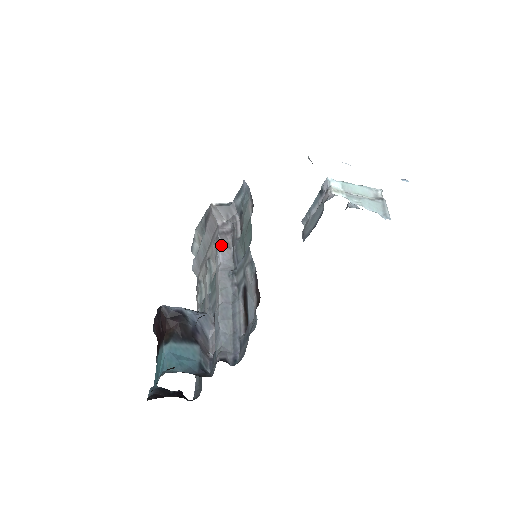
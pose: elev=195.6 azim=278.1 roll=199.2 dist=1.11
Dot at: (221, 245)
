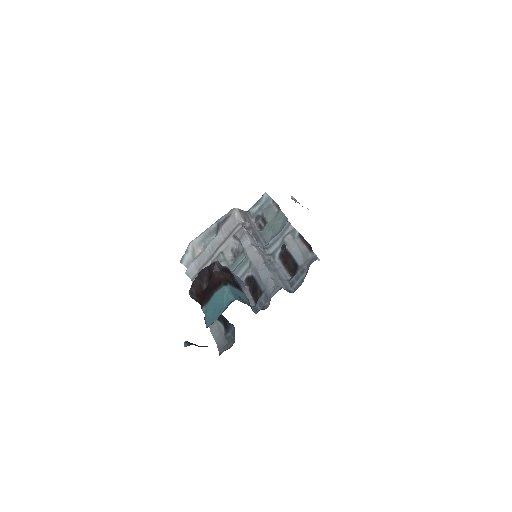
Dot at: (247, 233)
